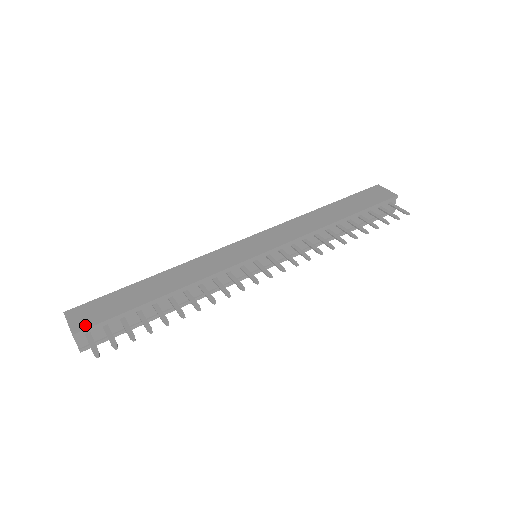
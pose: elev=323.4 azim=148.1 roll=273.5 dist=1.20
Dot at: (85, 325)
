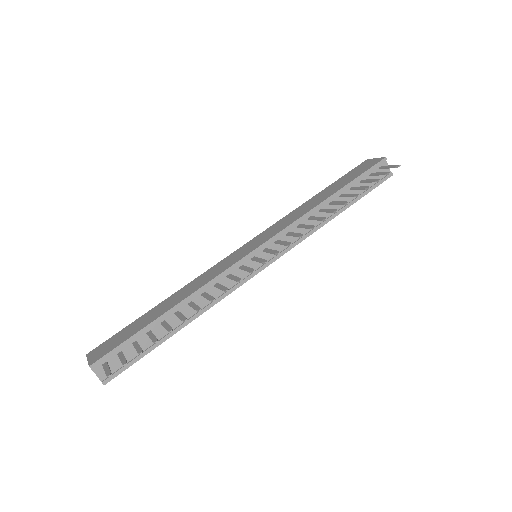
Dot at: (100, 356)
